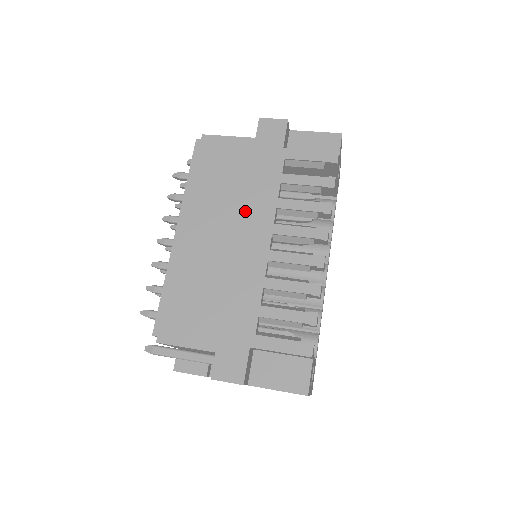
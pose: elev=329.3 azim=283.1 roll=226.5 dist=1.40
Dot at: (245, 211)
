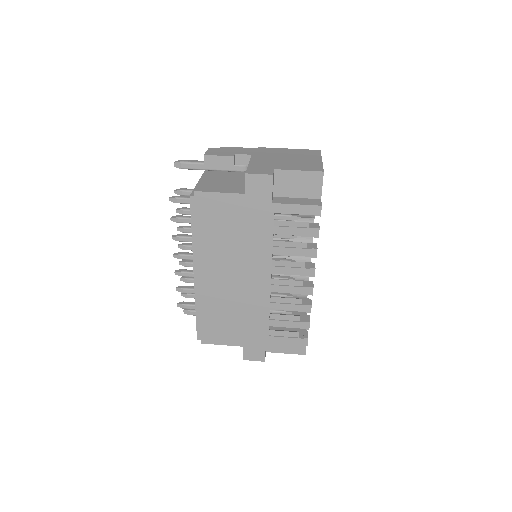
Dot at: (247, 258)
